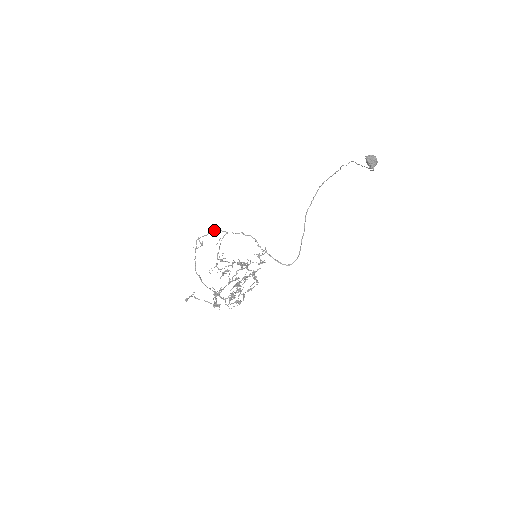
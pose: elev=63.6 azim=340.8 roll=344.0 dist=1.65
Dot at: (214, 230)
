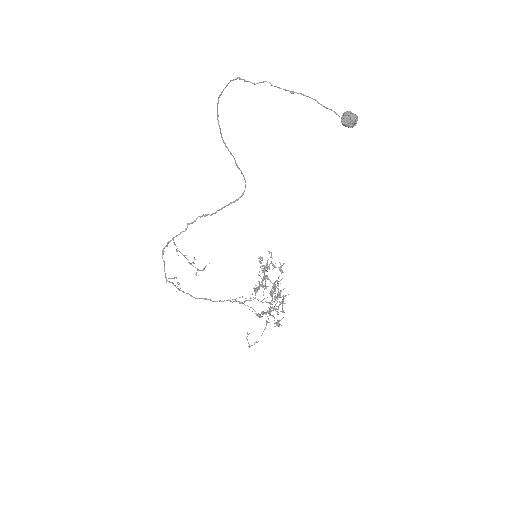
Dot at: (164, 251)
